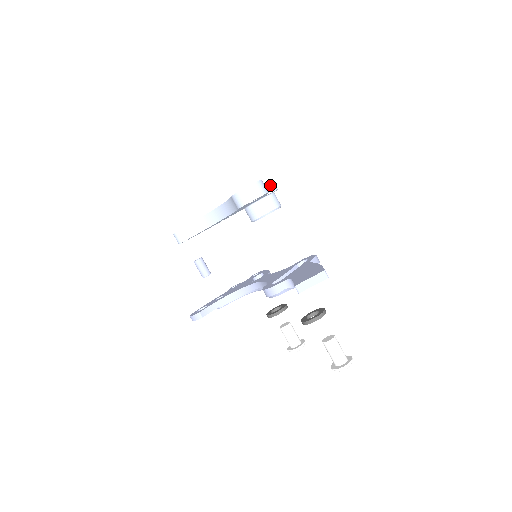
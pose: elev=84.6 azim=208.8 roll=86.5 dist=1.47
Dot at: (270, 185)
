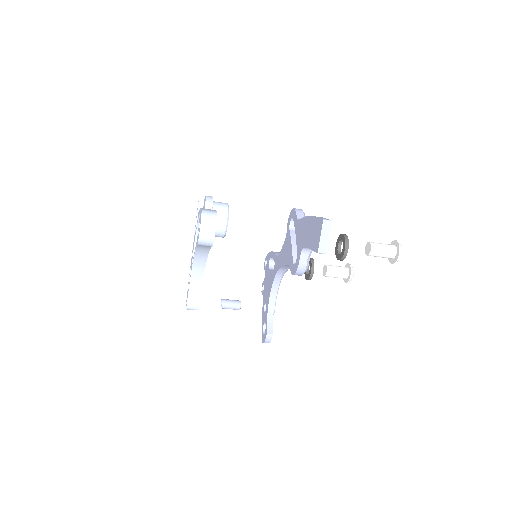
Dot at: (205, 201)
